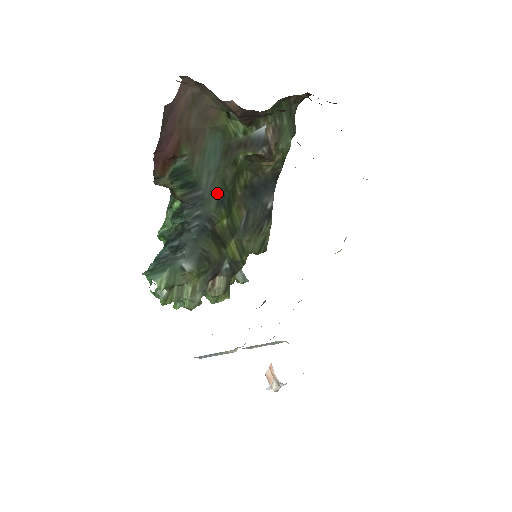
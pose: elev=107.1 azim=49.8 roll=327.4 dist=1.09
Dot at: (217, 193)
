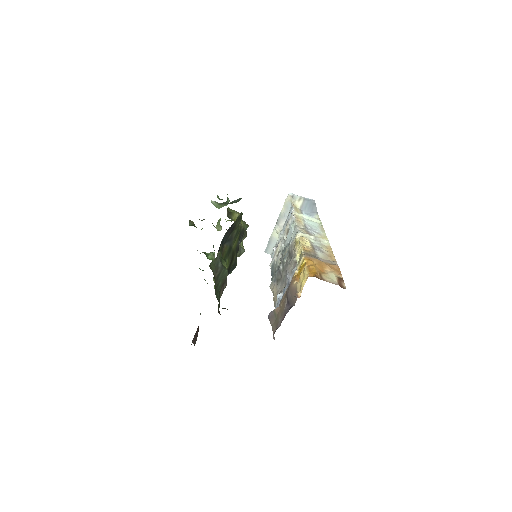
Dot at: occluded
